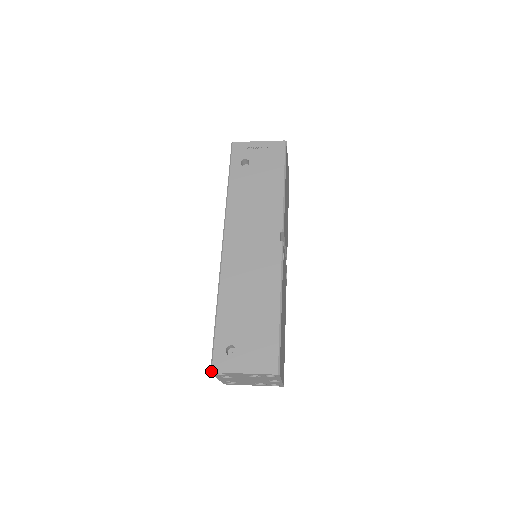
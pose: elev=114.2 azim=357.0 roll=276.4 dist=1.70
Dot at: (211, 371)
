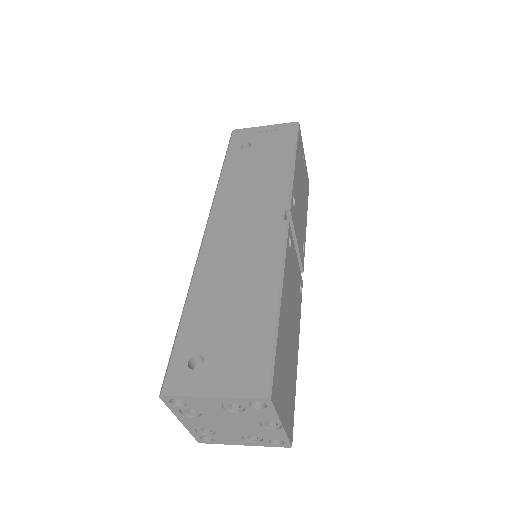
Dot at: (160, 394)
